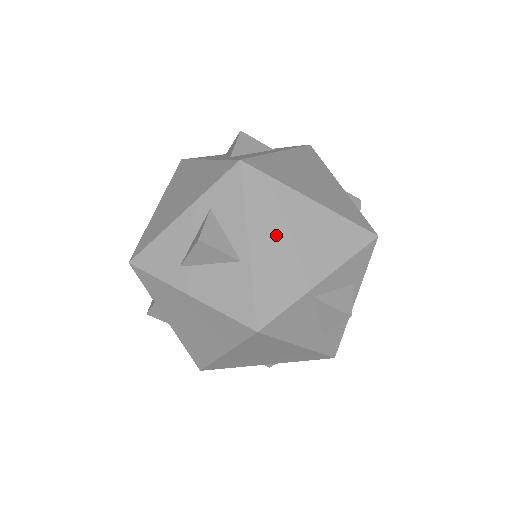
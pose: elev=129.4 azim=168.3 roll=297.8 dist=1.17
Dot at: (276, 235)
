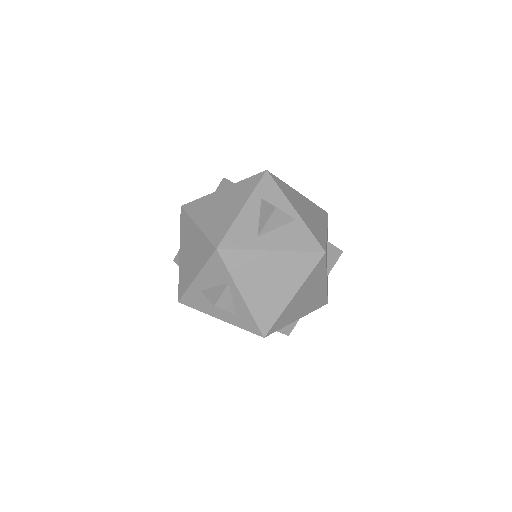
Dot at: (300, 207)
